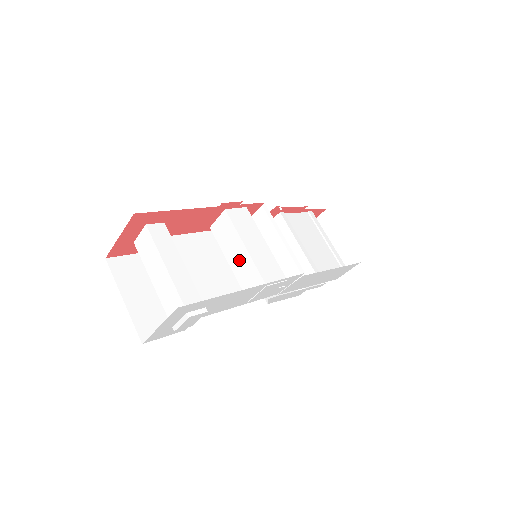
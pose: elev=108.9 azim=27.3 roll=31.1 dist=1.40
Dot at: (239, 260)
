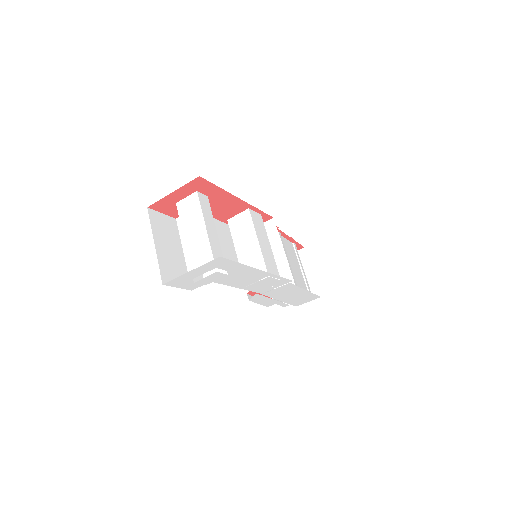
Dot at: (248, 251)
